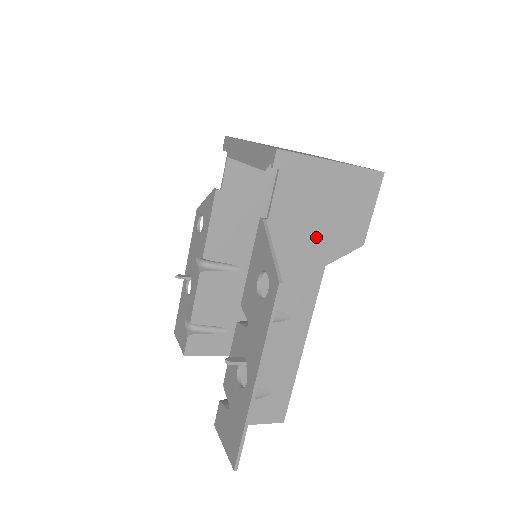
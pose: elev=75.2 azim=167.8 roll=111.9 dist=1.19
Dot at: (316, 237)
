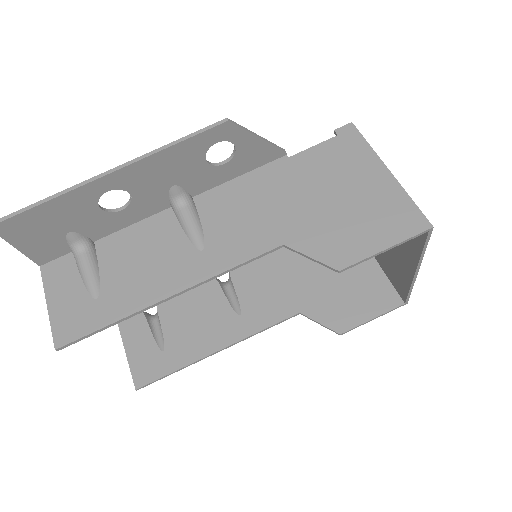
Dot at: (306, 211)
